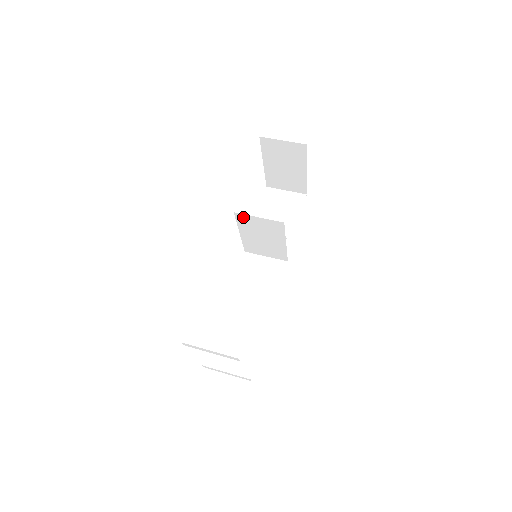
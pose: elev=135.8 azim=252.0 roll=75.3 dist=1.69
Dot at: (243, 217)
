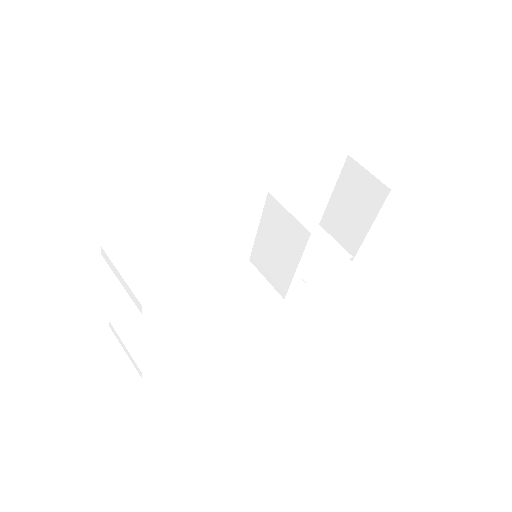
Dot at: (274, 204)
